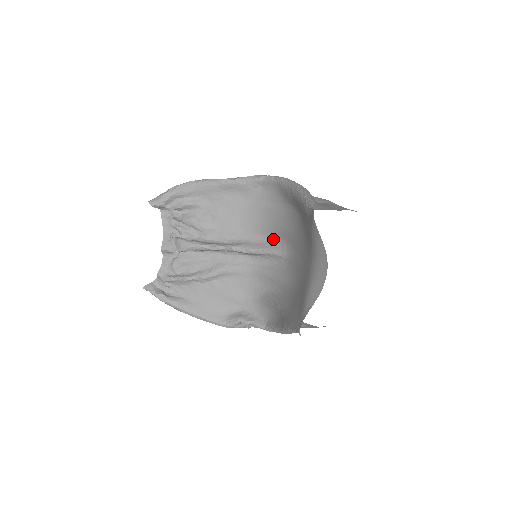
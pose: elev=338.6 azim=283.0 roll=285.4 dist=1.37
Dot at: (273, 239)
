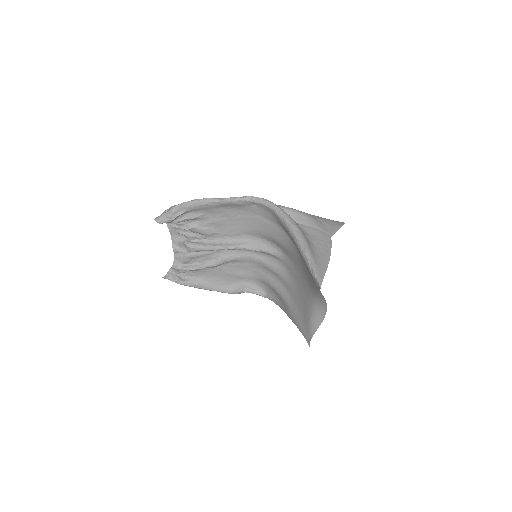
Dot at: (268, 242)
